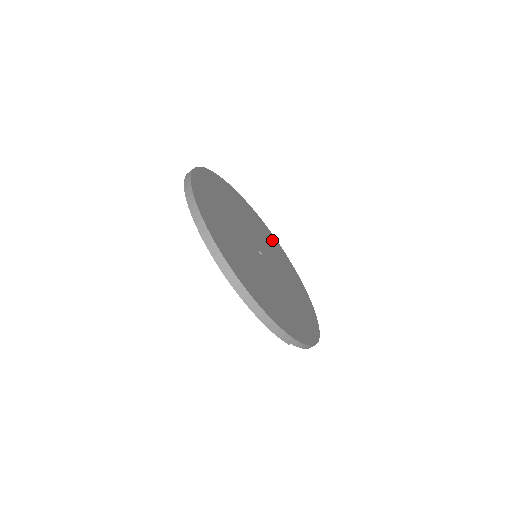
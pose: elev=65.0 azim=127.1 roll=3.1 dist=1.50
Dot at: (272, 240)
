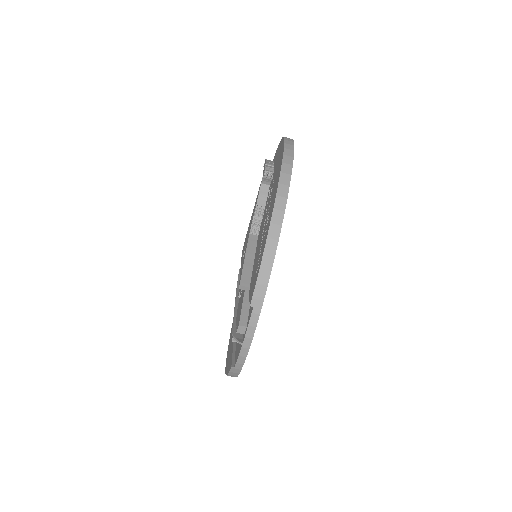
Dot at: occluded
